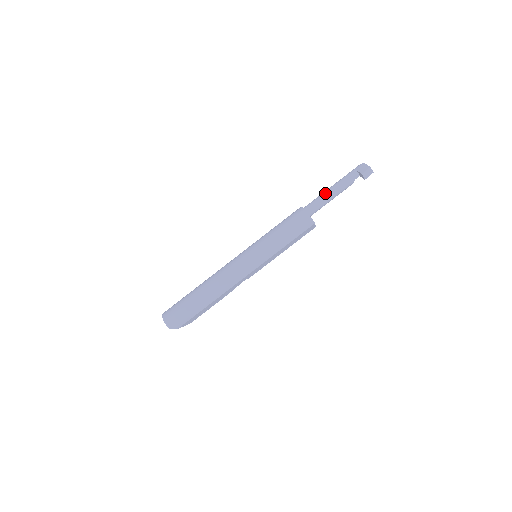
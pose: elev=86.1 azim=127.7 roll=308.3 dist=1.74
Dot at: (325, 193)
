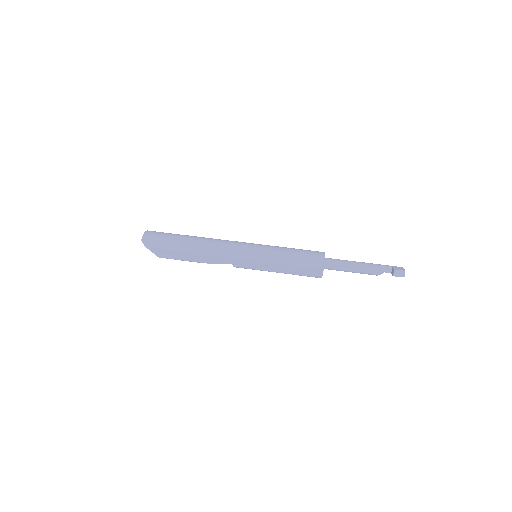
Dot at: (352, 261)
